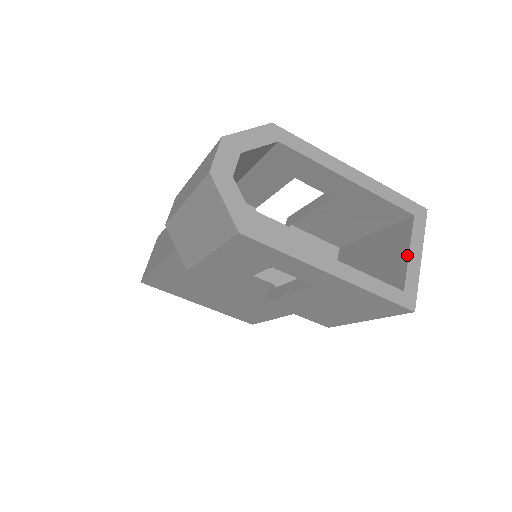
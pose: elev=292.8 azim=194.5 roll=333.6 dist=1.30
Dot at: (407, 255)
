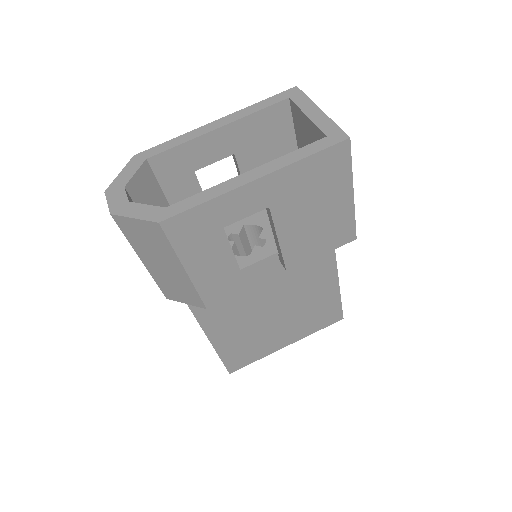
Dot at: (308, 119)
